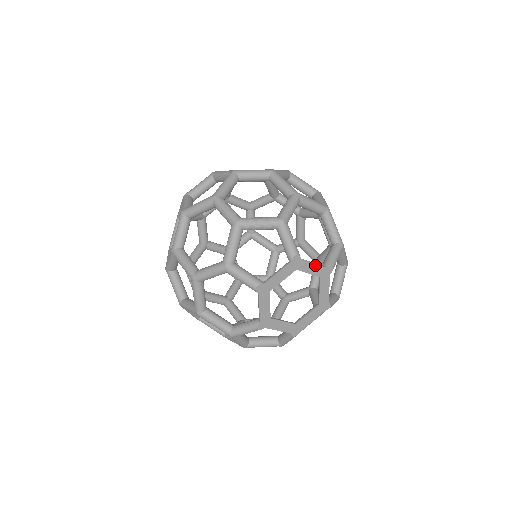
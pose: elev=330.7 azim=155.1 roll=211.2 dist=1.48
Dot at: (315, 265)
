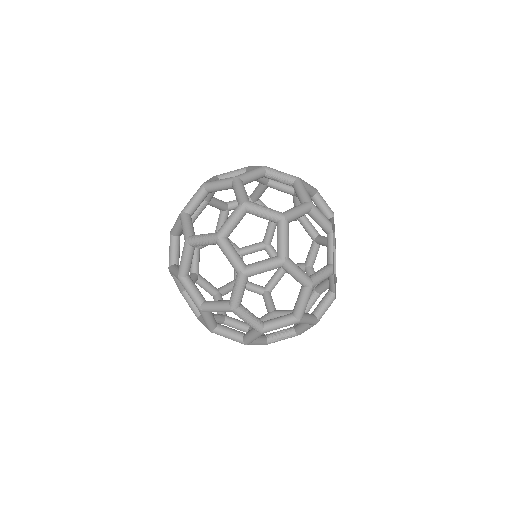
Dot at: occluded
